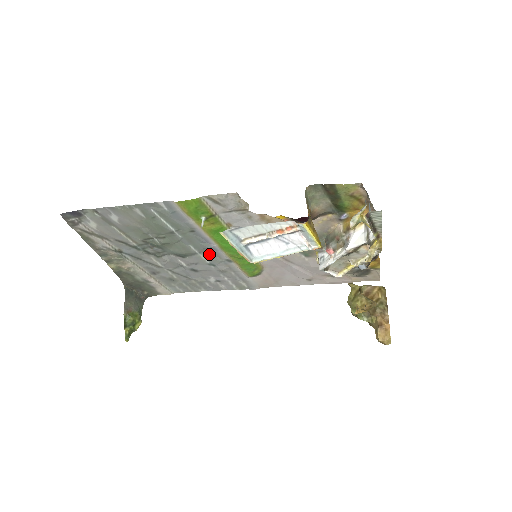
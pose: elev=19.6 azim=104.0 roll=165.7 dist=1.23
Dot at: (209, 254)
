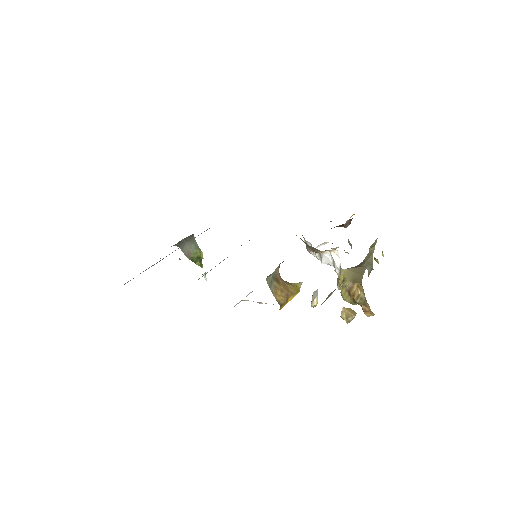
Dot at: occluded
